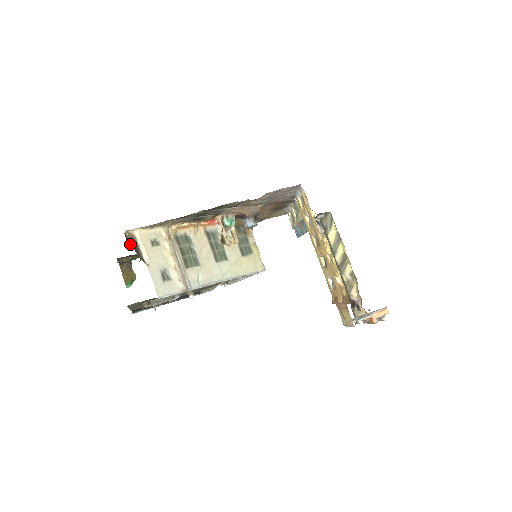
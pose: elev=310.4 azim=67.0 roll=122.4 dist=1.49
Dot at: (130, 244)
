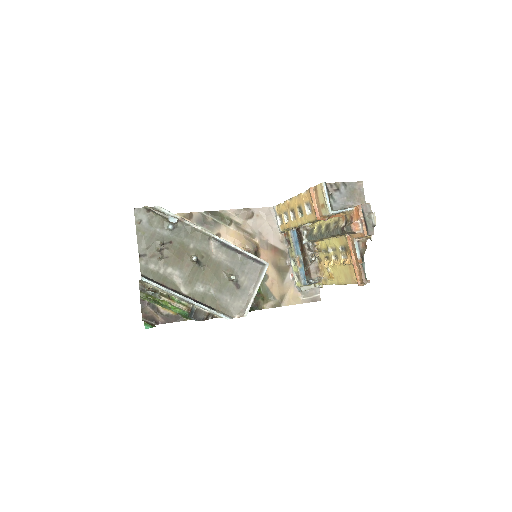
Dot at: occluded
